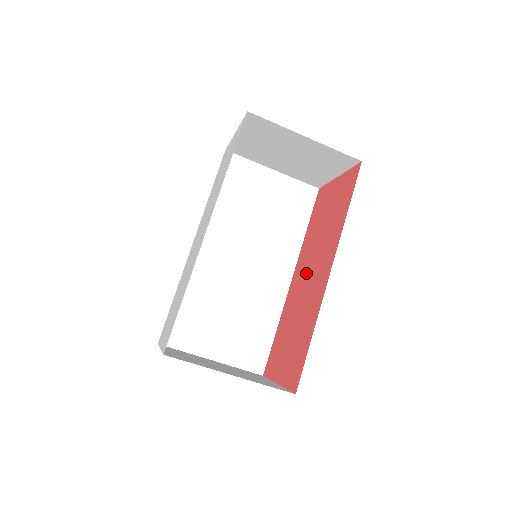
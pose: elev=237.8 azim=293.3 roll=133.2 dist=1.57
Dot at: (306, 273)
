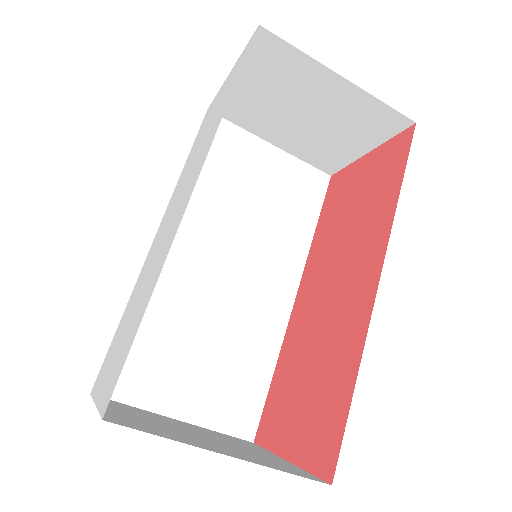
Dot at: (324, 287)
